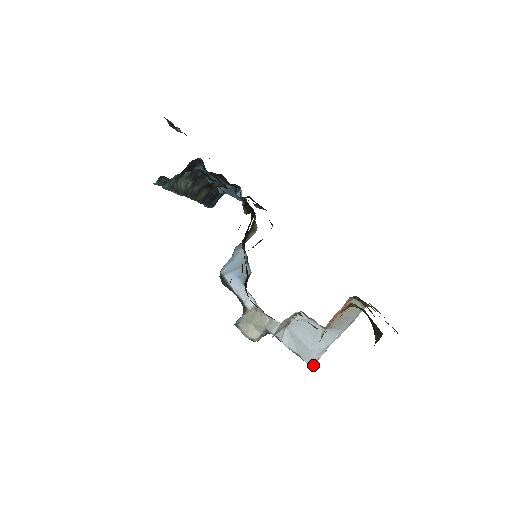
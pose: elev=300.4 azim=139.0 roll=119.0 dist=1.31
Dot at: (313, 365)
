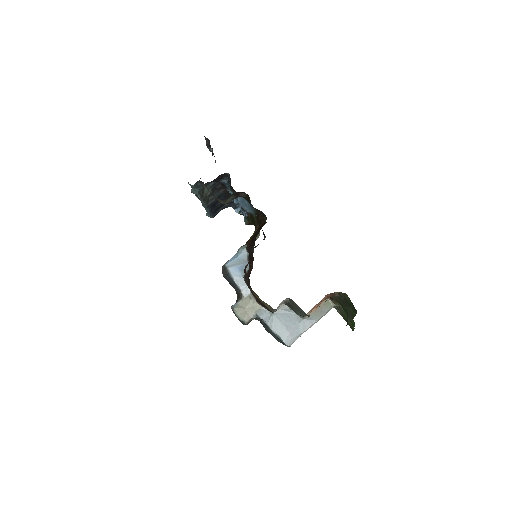
Dot at: occluded
